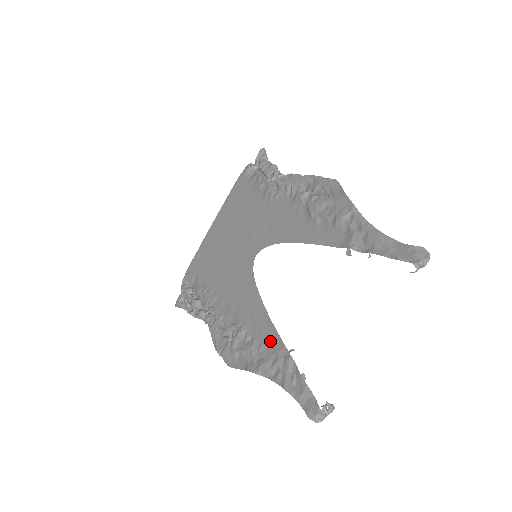
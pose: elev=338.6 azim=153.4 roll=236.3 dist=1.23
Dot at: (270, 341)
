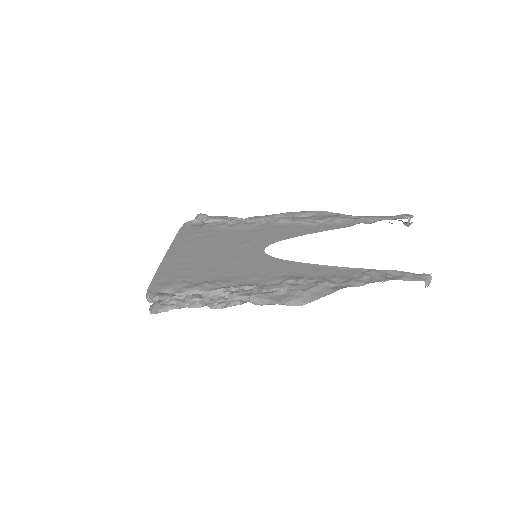
Dot at: (341, 272)
